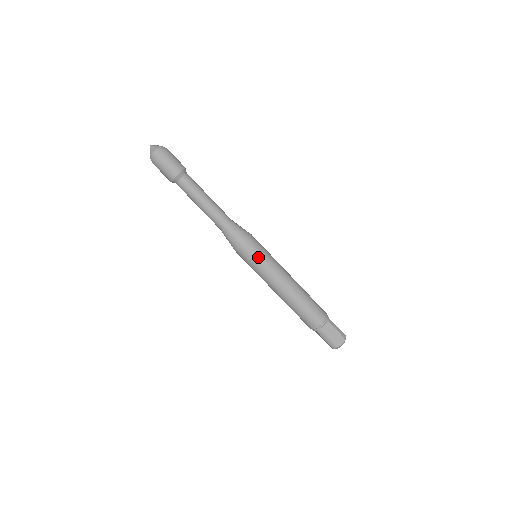
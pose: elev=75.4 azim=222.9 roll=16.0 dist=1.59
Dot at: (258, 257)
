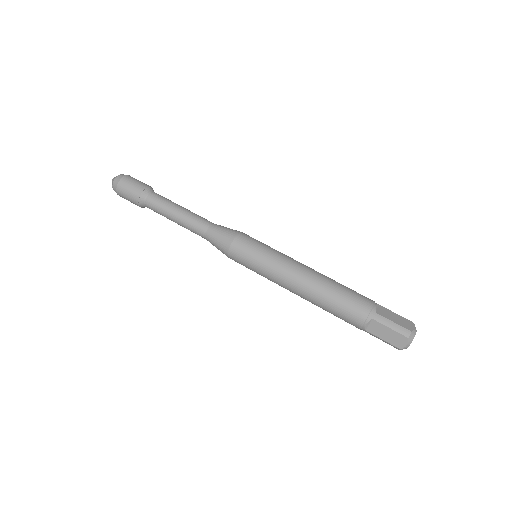
Dot at: (260, 244)
